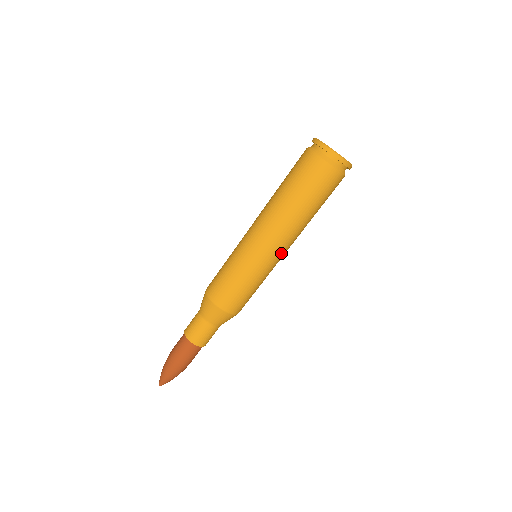
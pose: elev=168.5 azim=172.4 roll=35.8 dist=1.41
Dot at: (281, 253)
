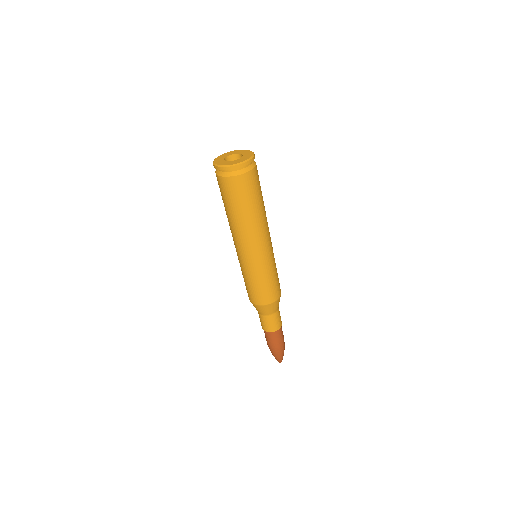
Dot at: (267, 245)
